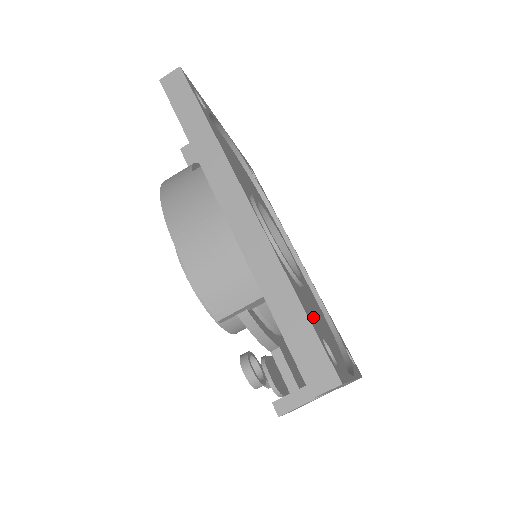
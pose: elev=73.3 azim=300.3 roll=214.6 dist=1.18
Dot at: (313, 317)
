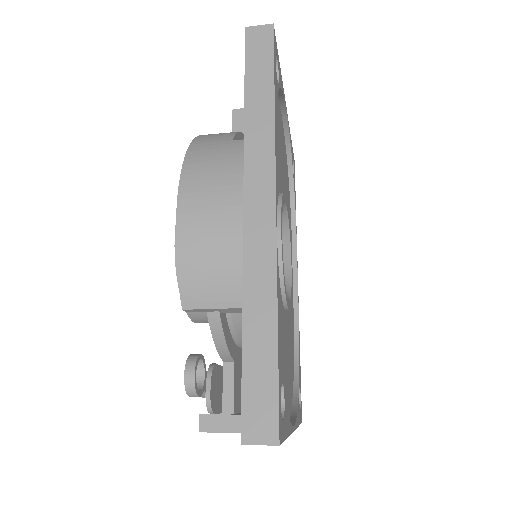
Dot at: (283, 348)
